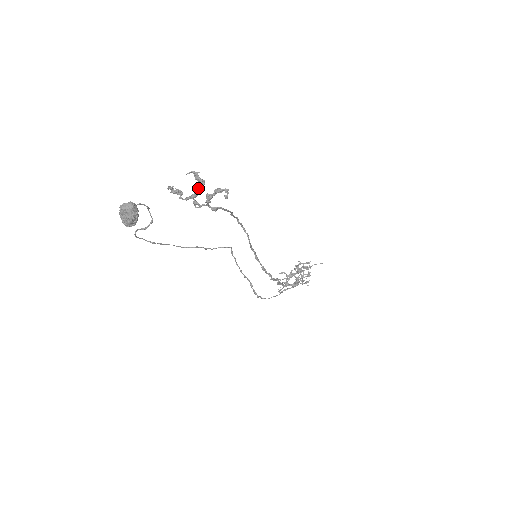
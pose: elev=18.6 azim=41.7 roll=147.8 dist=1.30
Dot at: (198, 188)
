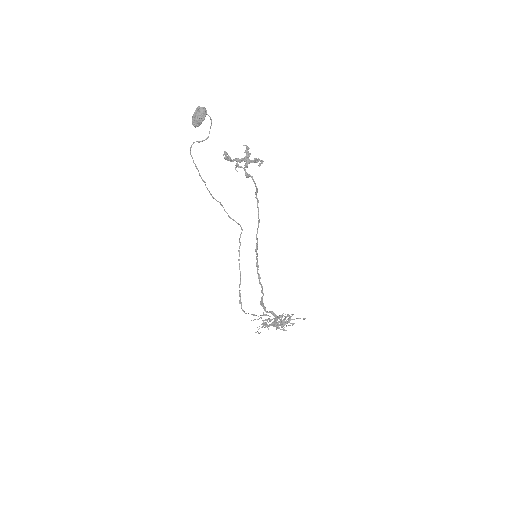
Dot at: (244, 158)
